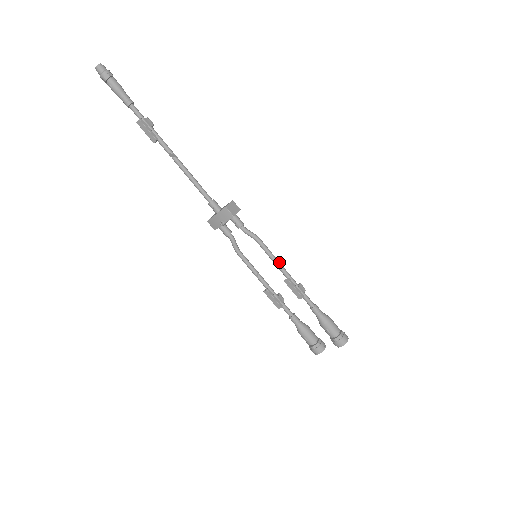
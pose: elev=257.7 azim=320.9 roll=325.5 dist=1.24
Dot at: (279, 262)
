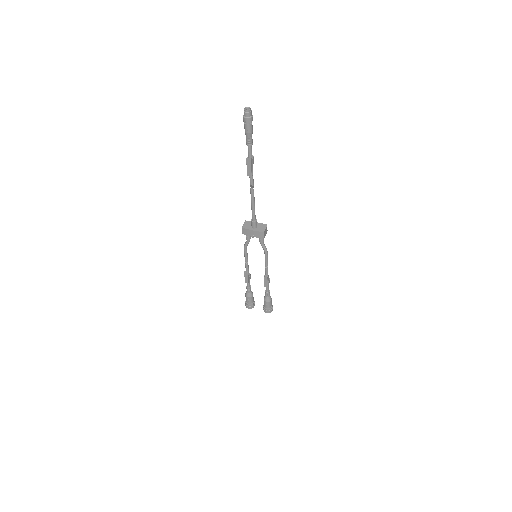
Dot at: occluded
